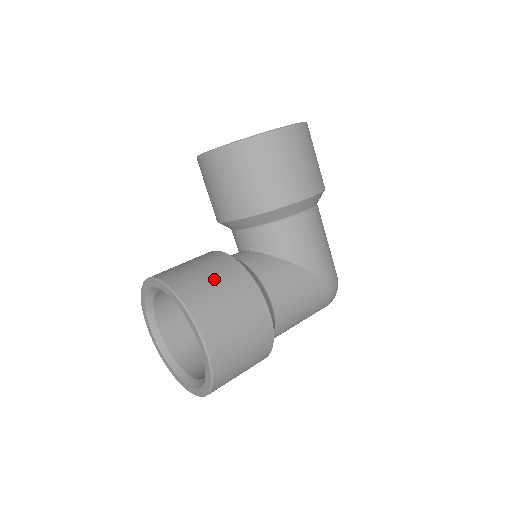
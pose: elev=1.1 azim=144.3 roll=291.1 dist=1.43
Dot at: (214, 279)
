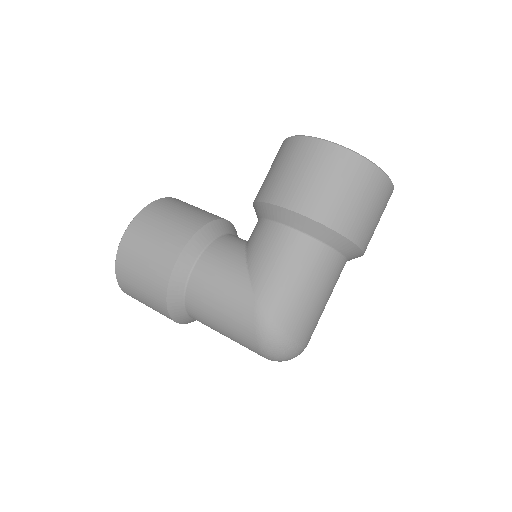
Dot at: (182, 212)
